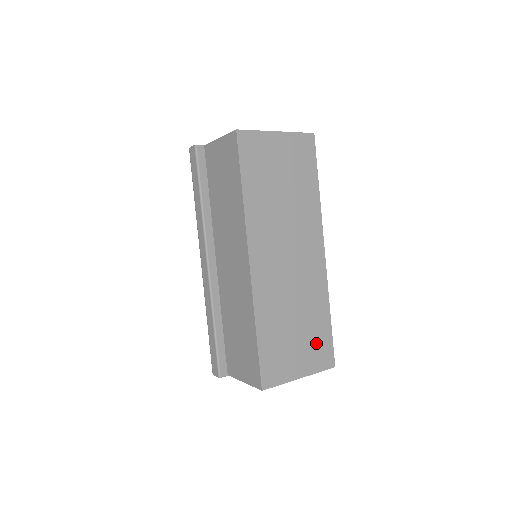
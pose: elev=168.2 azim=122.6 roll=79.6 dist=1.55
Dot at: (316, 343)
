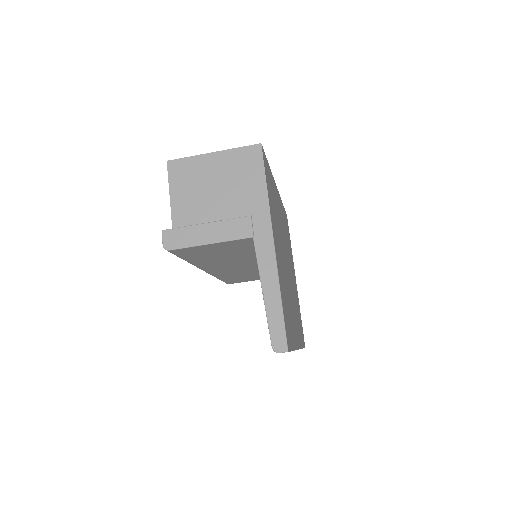
Dot at: occluded
